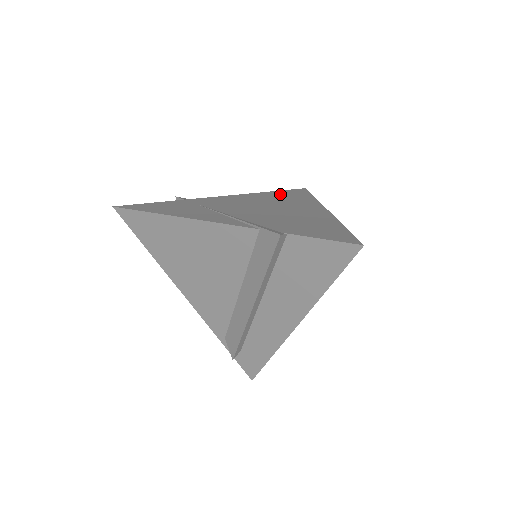
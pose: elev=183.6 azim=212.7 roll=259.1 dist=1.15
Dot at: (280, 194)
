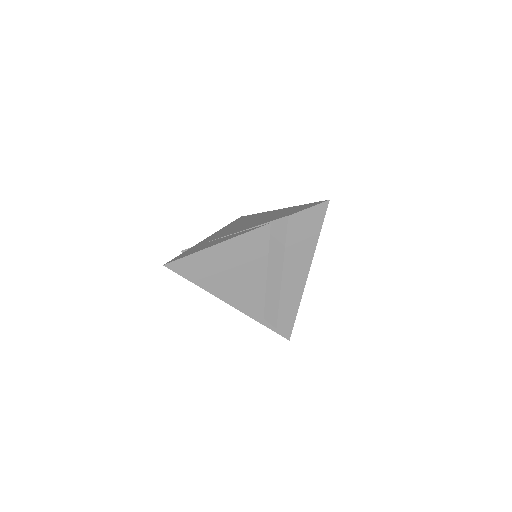
Dot at: (236, 222)
